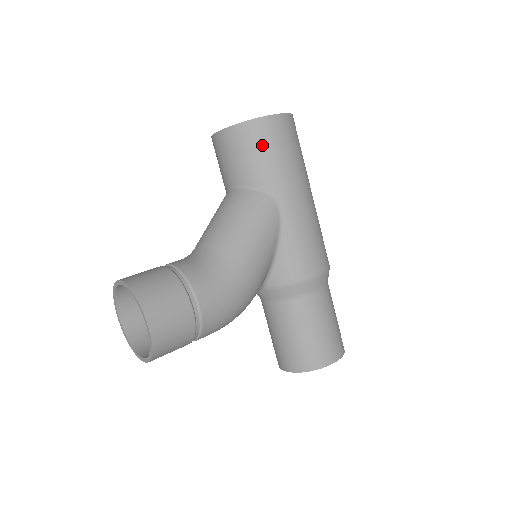
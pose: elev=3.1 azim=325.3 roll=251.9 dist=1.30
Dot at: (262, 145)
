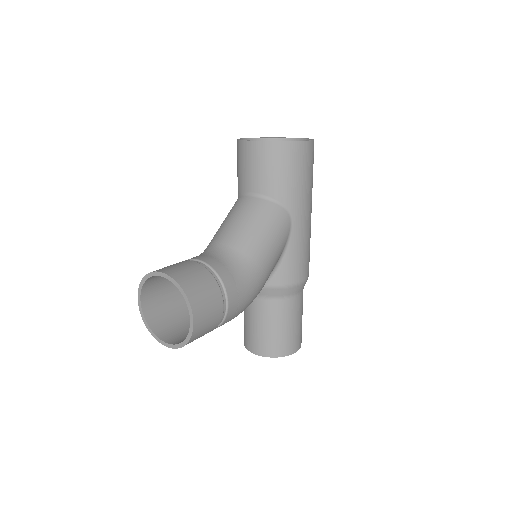
Dot at: (292, 166)
